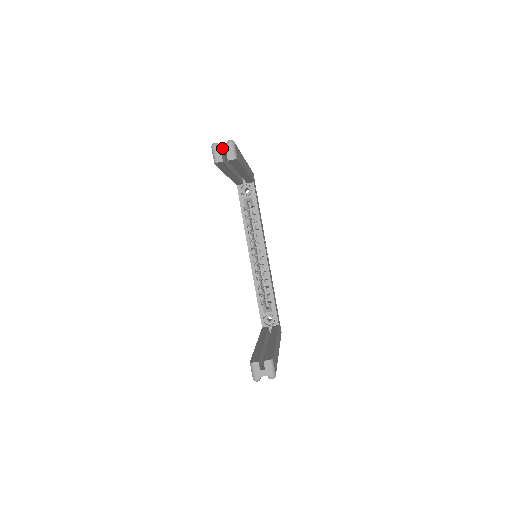
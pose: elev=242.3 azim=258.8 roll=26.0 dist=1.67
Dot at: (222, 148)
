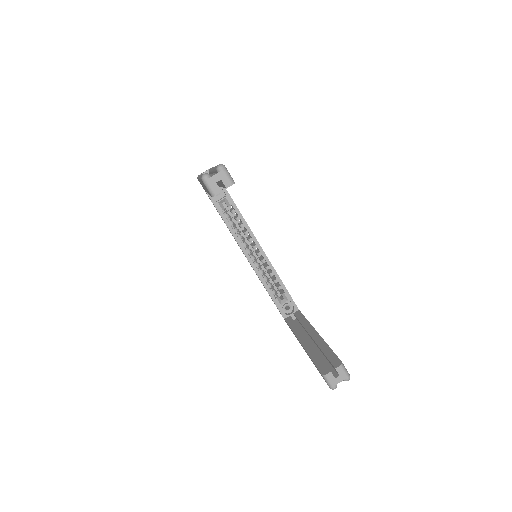
Dot at: (215, 177)
